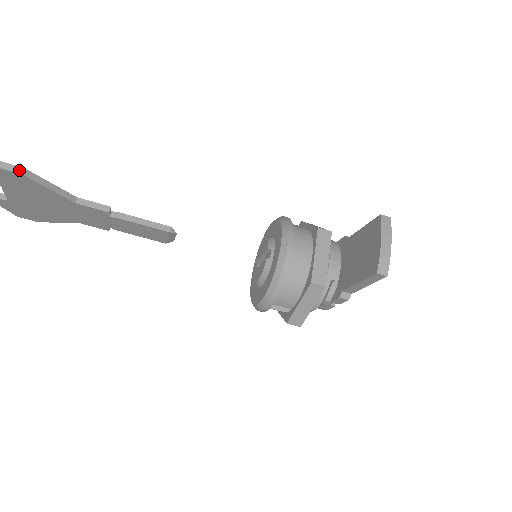
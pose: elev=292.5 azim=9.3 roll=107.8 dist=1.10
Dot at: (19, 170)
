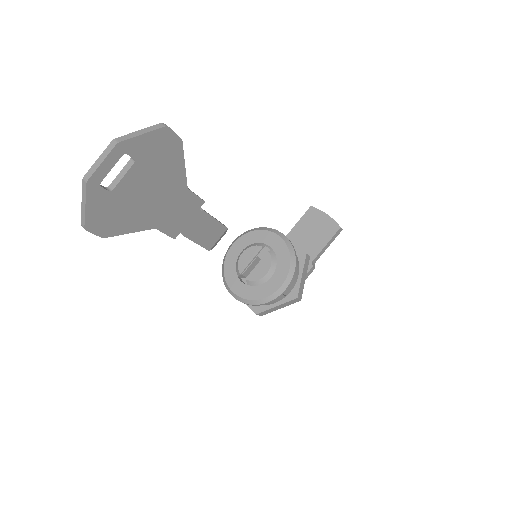
Dot at: (178, 136)
